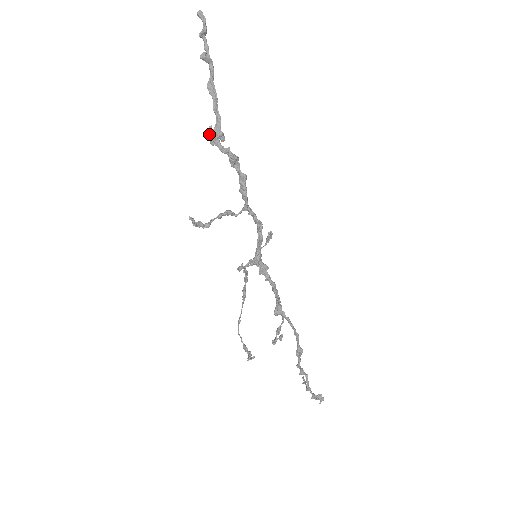
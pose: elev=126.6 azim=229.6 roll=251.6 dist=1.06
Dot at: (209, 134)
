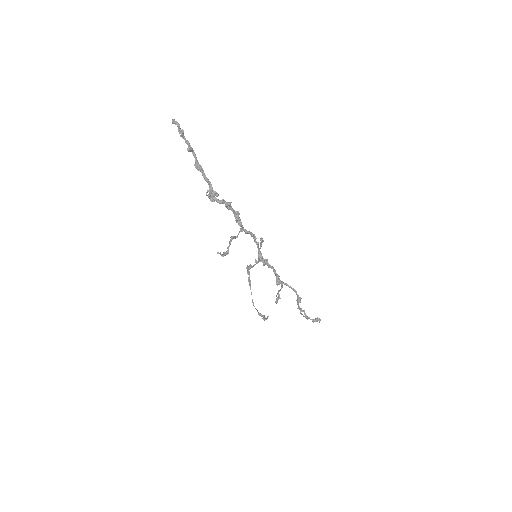
Dot at: (209, 196)
